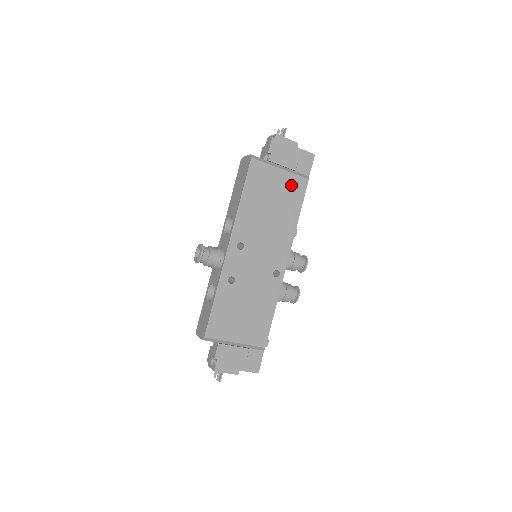
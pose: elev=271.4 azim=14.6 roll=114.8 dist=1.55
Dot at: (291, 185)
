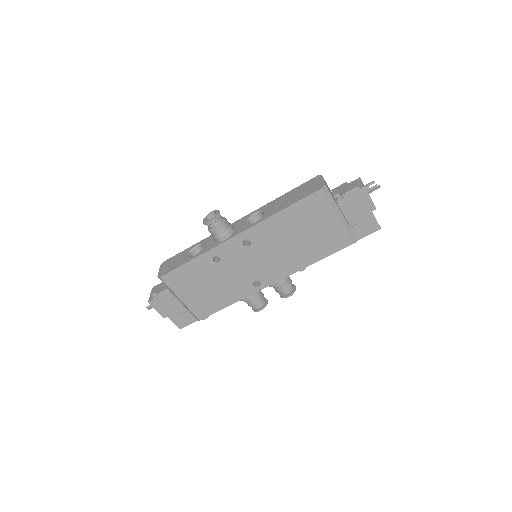
Dot at: (335, 235)
